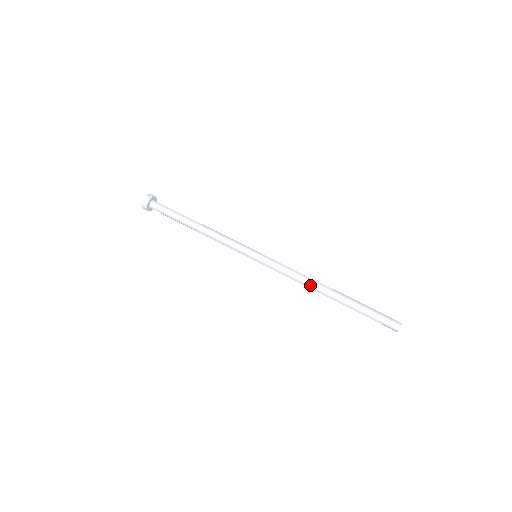
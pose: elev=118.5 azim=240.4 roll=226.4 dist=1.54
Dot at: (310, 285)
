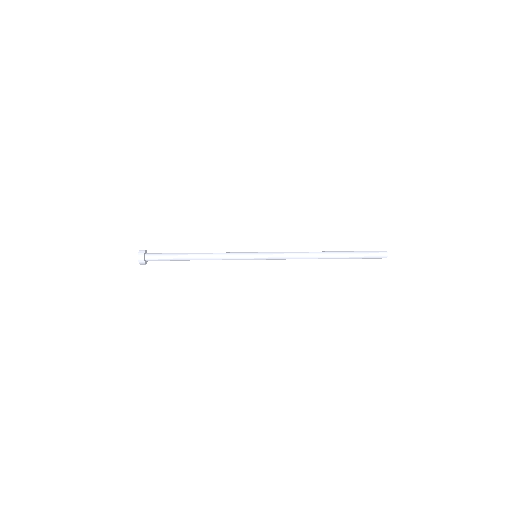
Dot at: occluded
